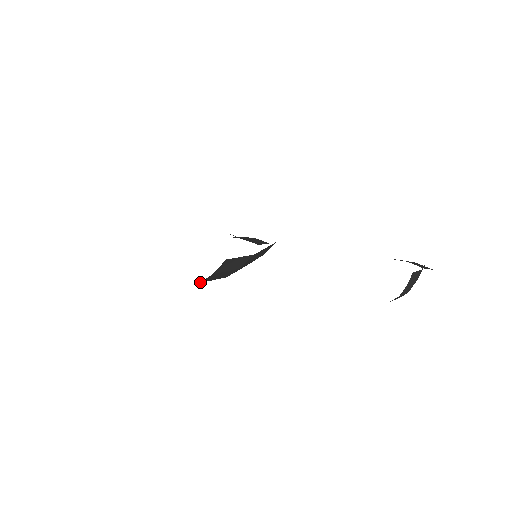
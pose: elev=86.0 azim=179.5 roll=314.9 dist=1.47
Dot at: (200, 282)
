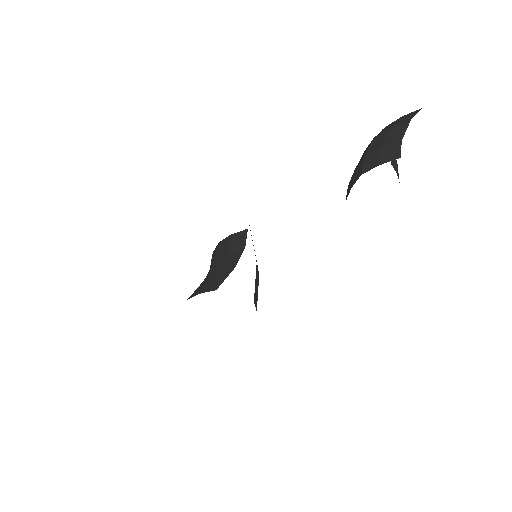
Dot at: occluded
